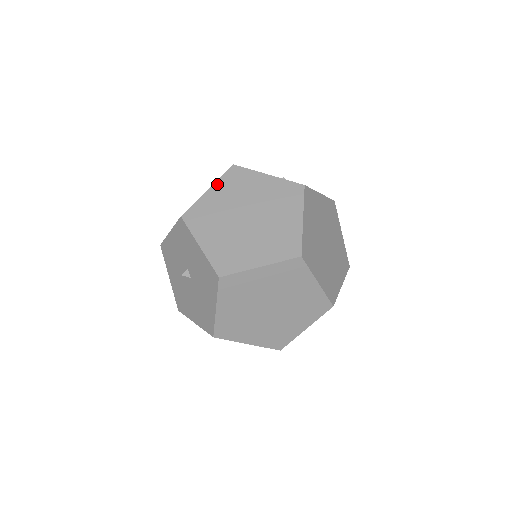
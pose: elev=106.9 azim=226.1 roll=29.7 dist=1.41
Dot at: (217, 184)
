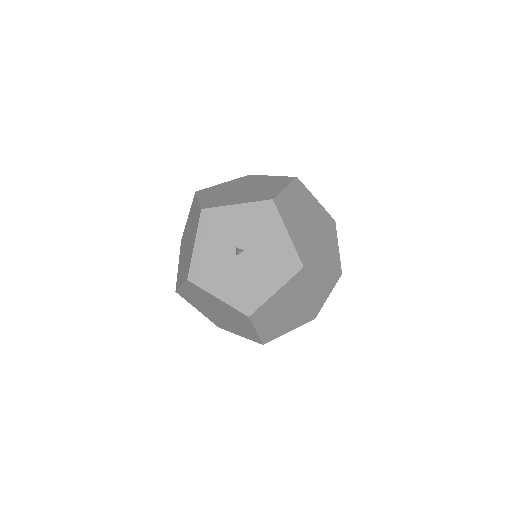
Dot at: (200, 197)
